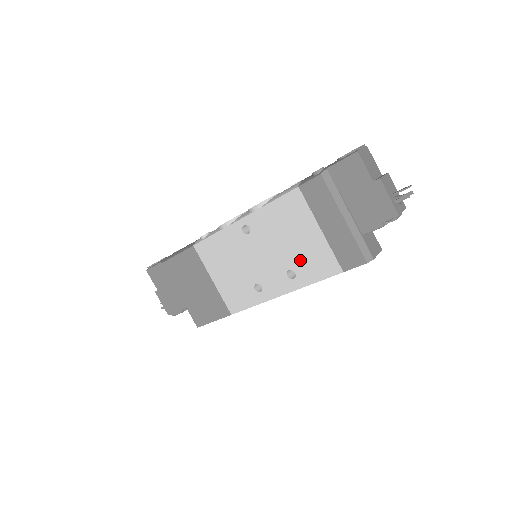
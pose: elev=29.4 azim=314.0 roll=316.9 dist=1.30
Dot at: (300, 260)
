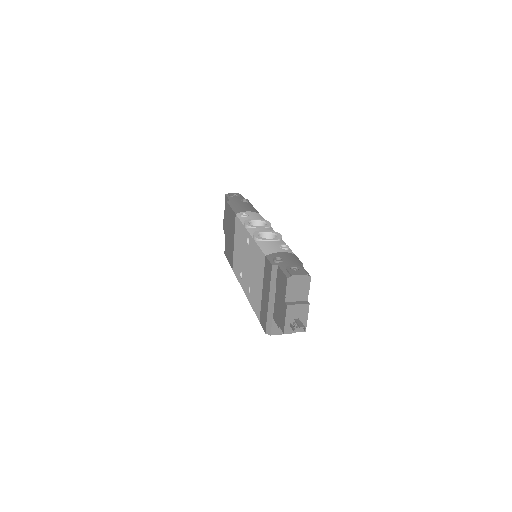
Dot at: (253, 290)
